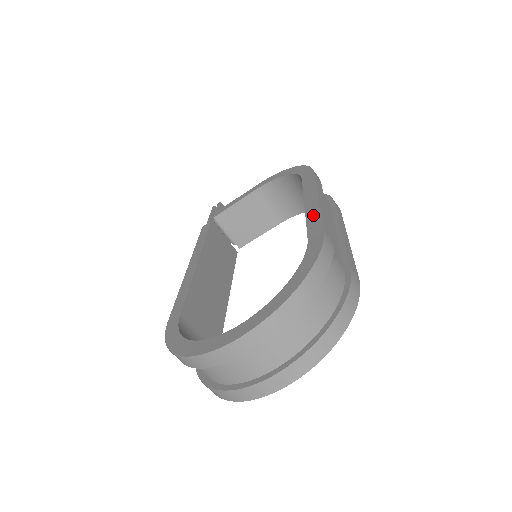
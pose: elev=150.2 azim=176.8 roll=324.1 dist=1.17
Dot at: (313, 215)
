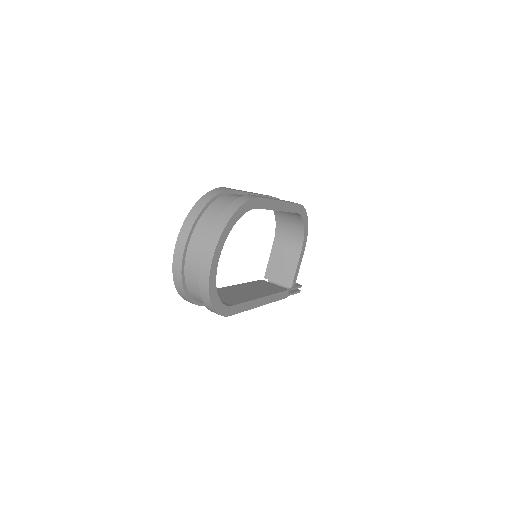
Dot at: occluded
